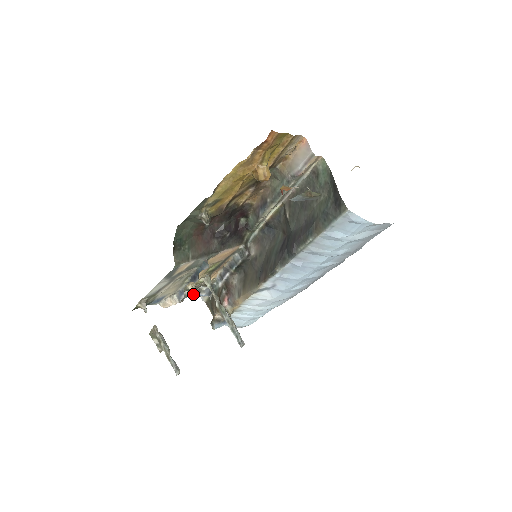
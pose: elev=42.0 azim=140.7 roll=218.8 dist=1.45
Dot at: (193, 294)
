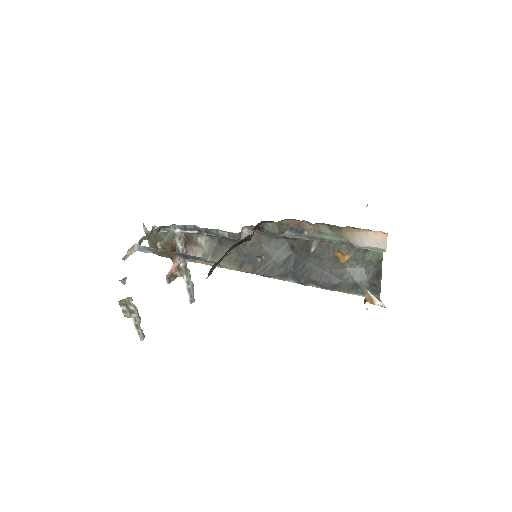
Dot at: (148, 237)
